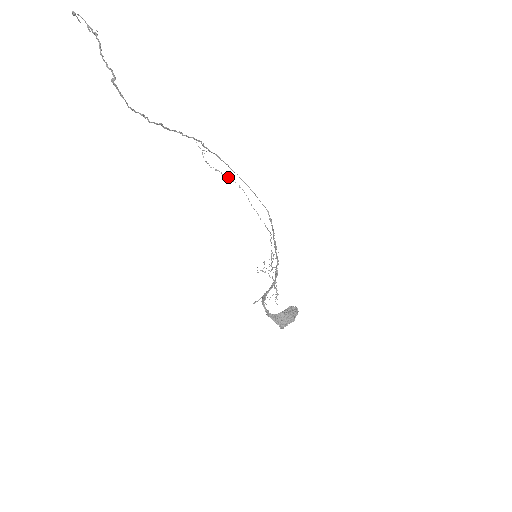
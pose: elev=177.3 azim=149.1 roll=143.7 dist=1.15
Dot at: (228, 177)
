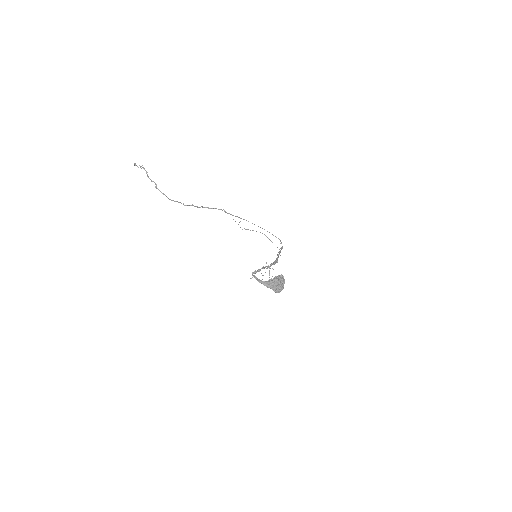
Dot at: occluded
